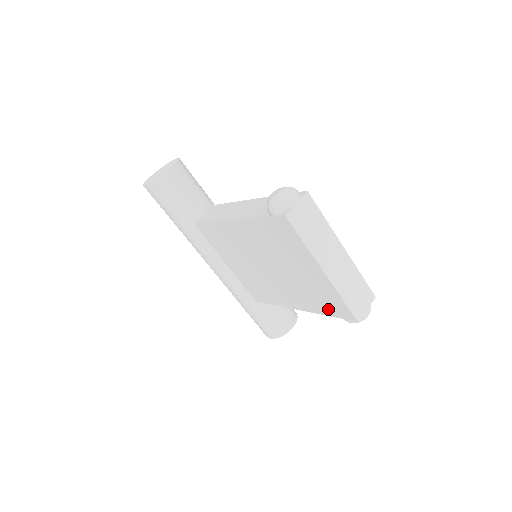
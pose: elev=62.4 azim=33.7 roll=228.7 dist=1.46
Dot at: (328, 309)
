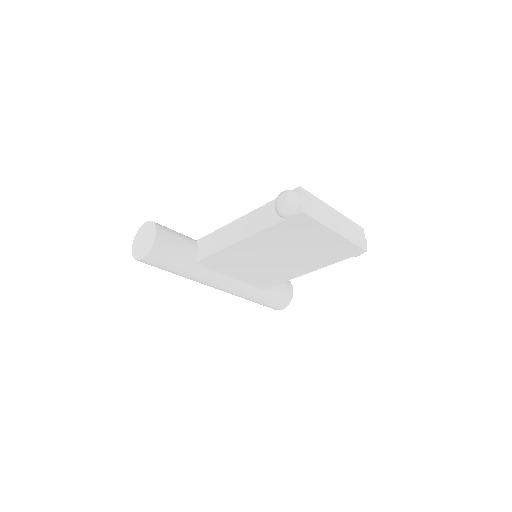
Dot at: (339, 257)
